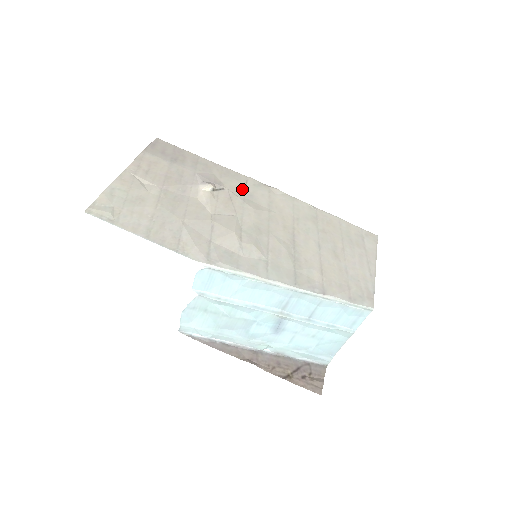
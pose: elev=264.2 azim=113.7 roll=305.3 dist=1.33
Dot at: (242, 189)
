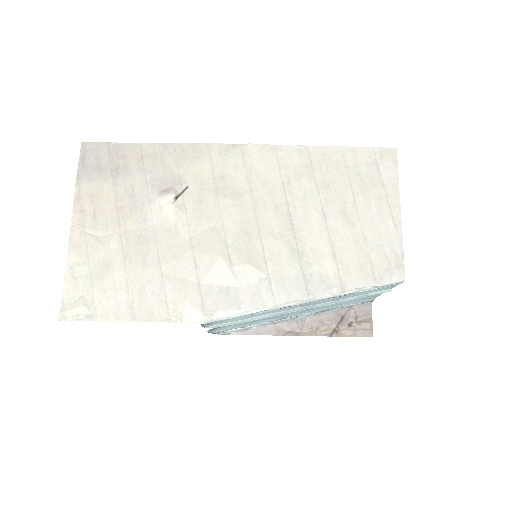
Dot at: (209, 173)
